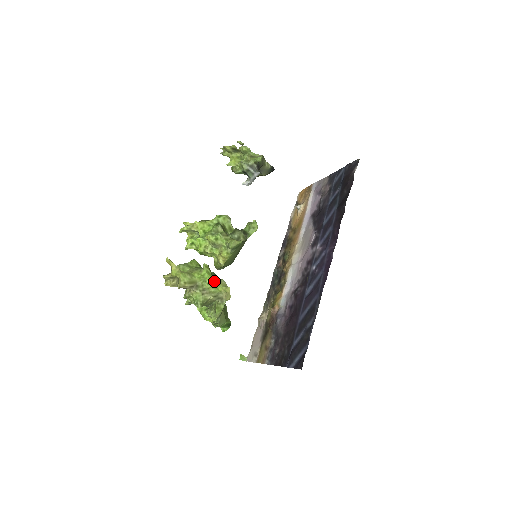
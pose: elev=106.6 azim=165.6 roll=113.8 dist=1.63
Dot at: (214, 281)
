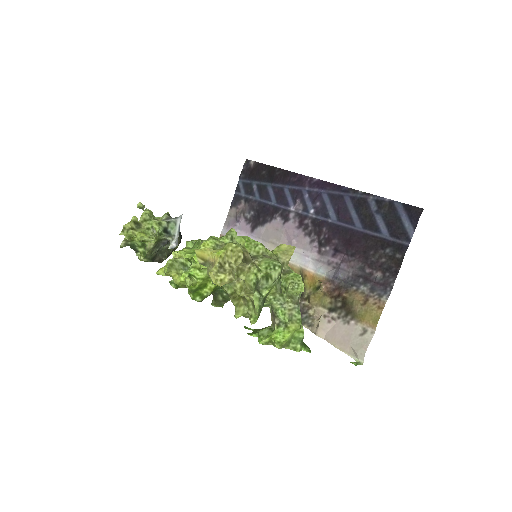
Dot at: occluded
